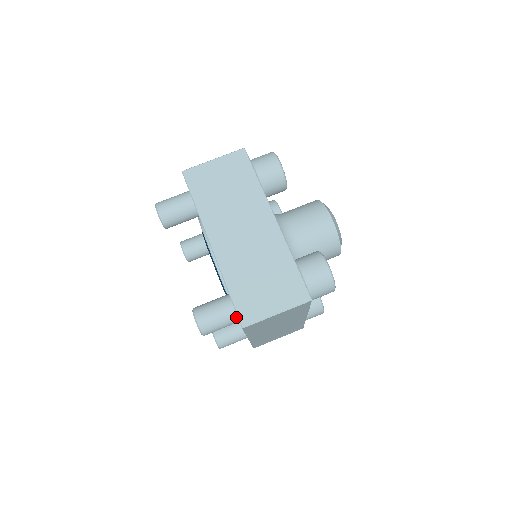
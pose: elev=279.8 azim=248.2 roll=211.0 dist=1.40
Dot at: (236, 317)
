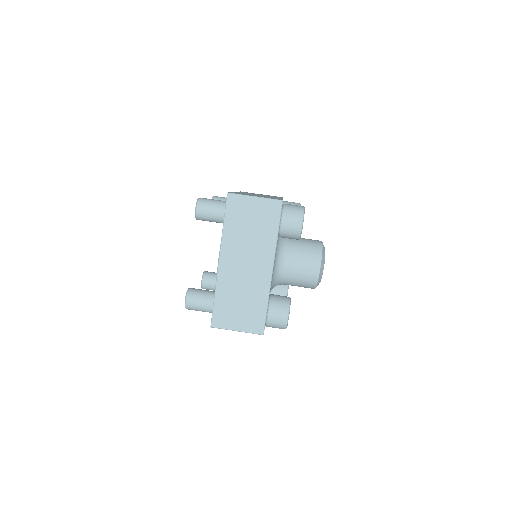
Dot at: occluded
